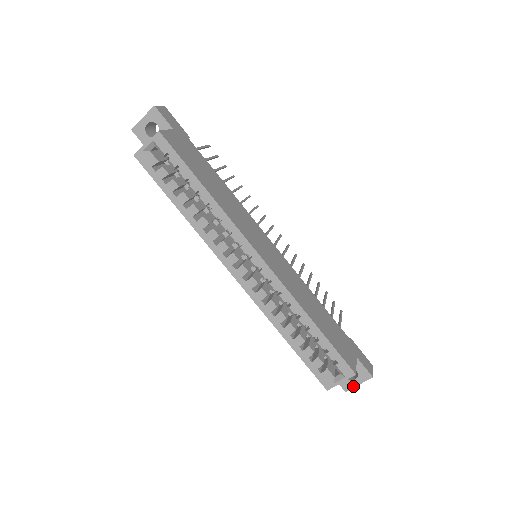
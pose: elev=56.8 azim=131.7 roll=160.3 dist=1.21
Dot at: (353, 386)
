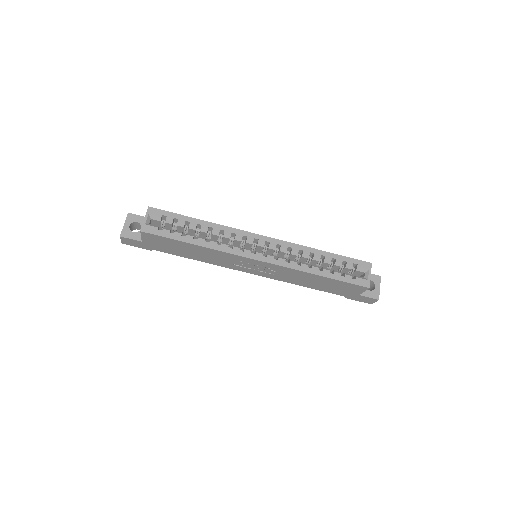
Dot at: (378, 292)
